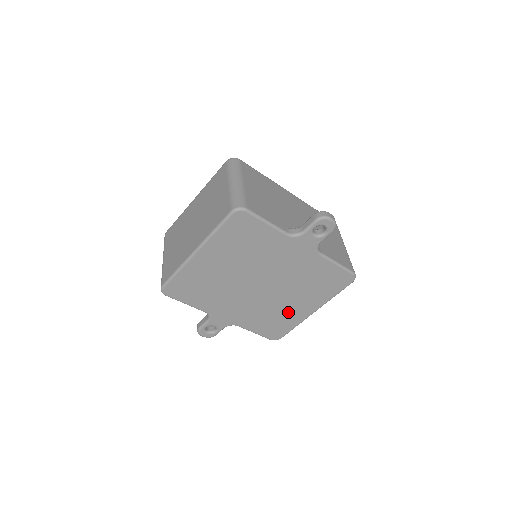
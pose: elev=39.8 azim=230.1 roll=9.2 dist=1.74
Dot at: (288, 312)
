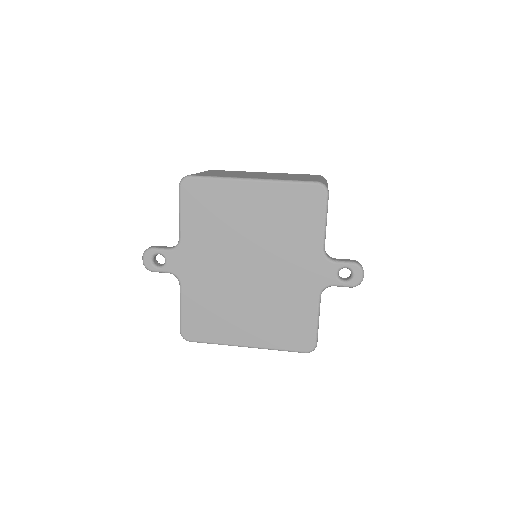
Dot at: (230, 320)
